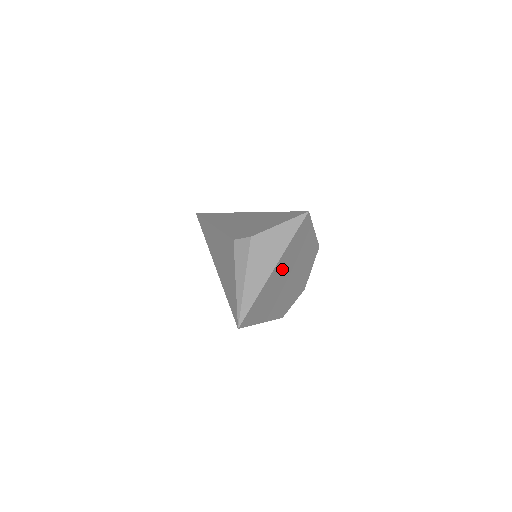
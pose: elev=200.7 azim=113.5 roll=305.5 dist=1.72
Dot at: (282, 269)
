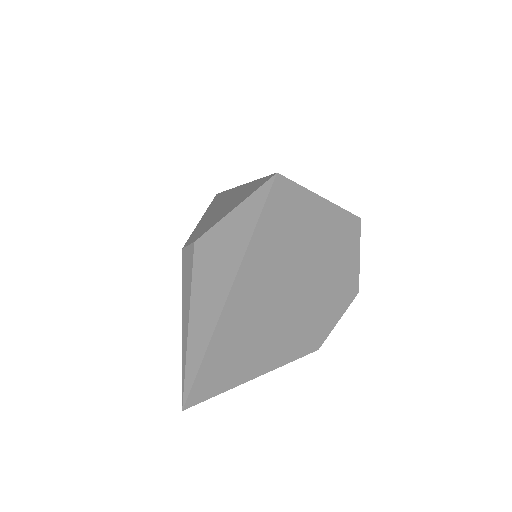
Dot at: (258, 288)
